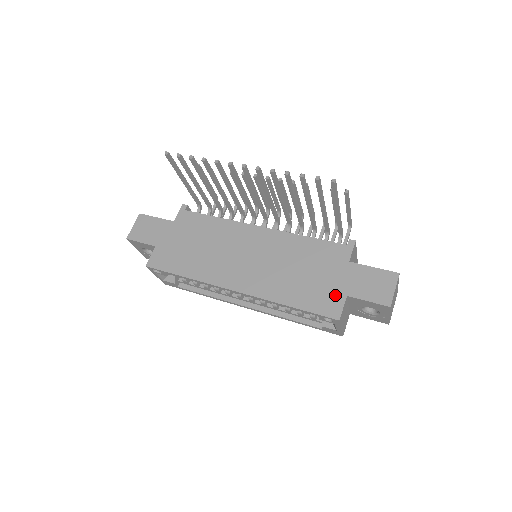
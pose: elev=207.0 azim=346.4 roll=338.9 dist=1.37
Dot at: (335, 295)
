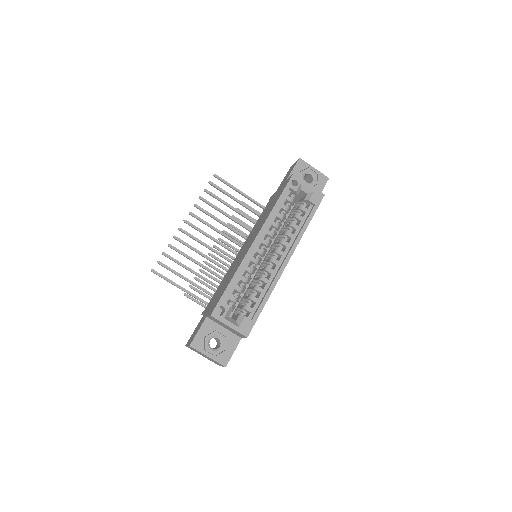
Dot at: occluded
